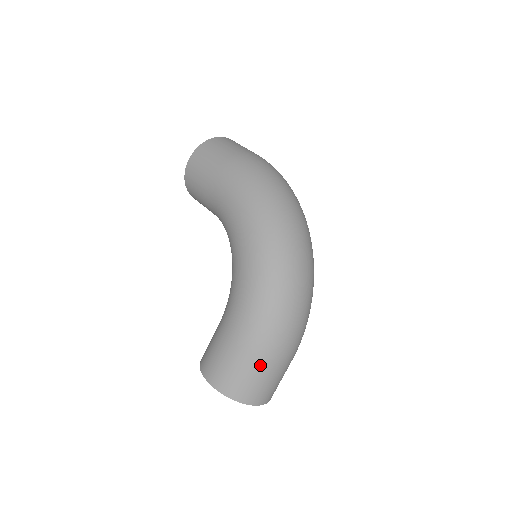
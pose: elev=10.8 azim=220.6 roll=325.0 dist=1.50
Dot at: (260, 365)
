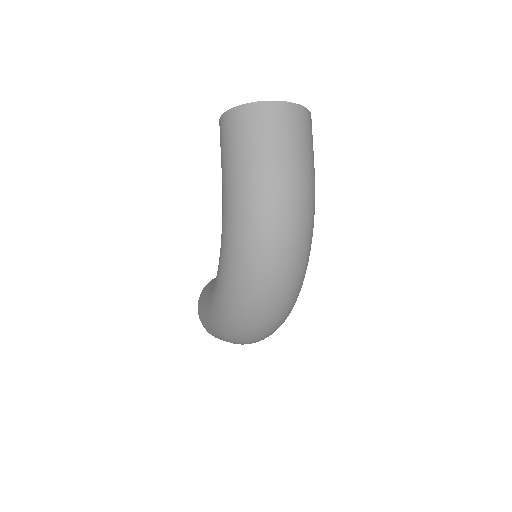
Dot at: occluded
